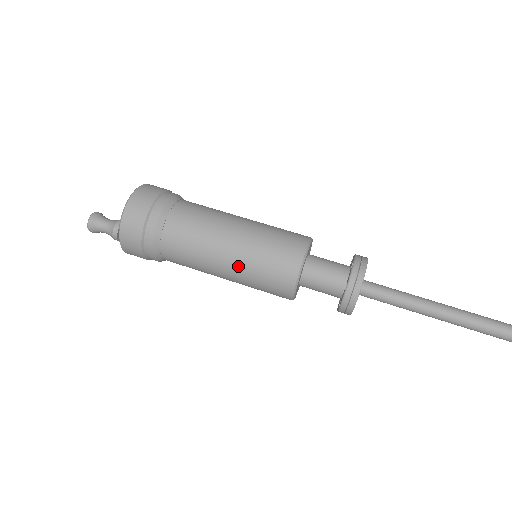
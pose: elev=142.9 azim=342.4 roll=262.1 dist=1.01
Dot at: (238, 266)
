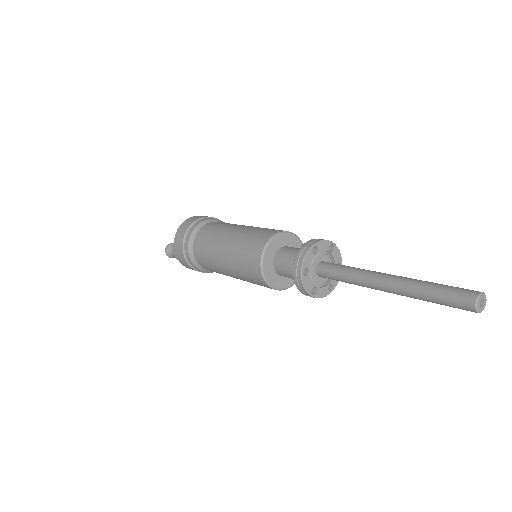
Dot at: (230, 266)
